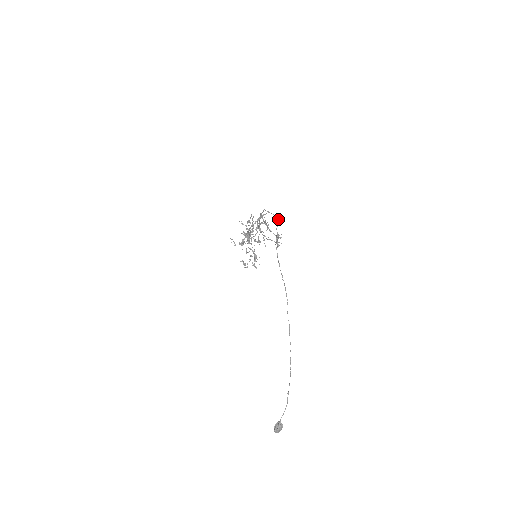
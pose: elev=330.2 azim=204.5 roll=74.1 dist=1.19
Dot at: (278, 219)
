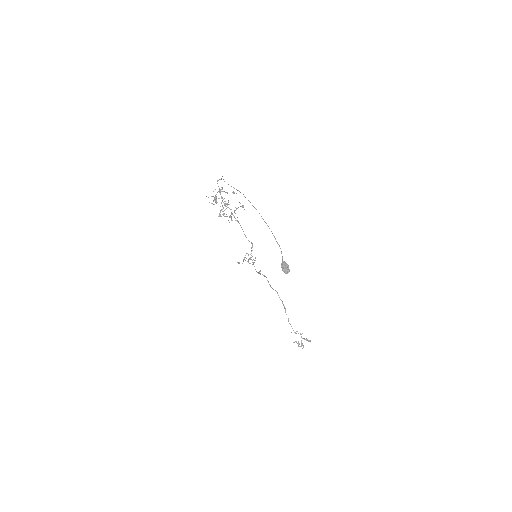
Dot at: (222, 176)
